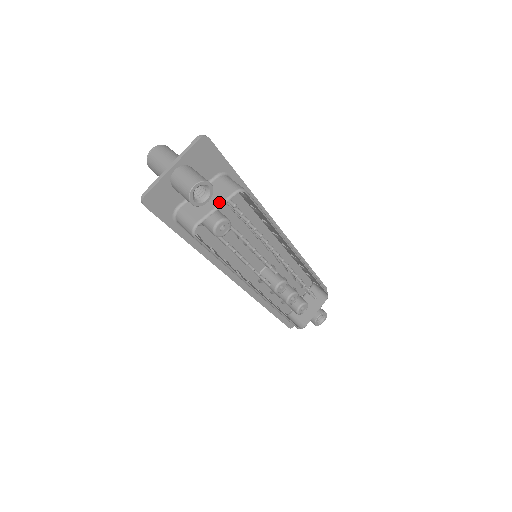
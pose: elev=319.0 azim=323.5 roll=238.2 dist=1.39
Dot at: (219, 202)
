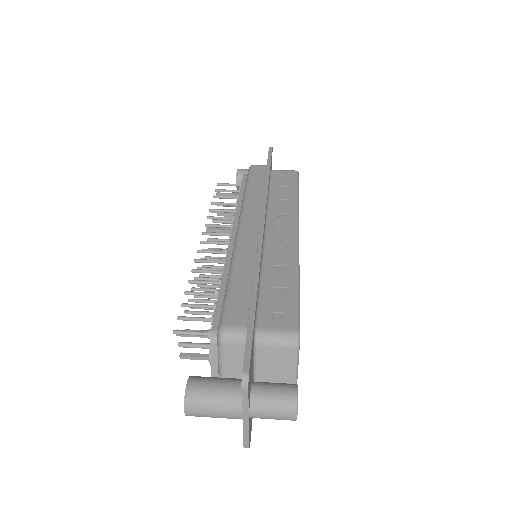
Dot at: (293, 368)
